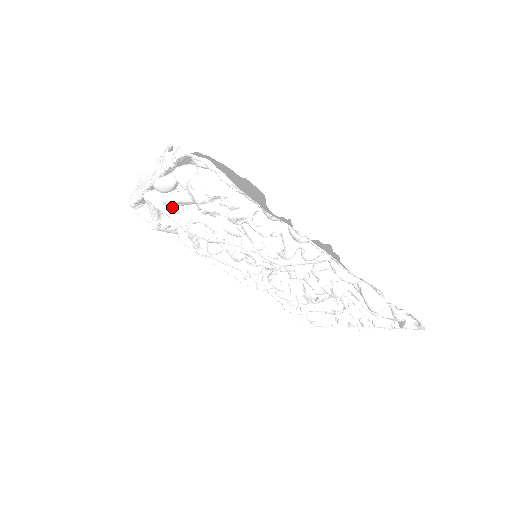
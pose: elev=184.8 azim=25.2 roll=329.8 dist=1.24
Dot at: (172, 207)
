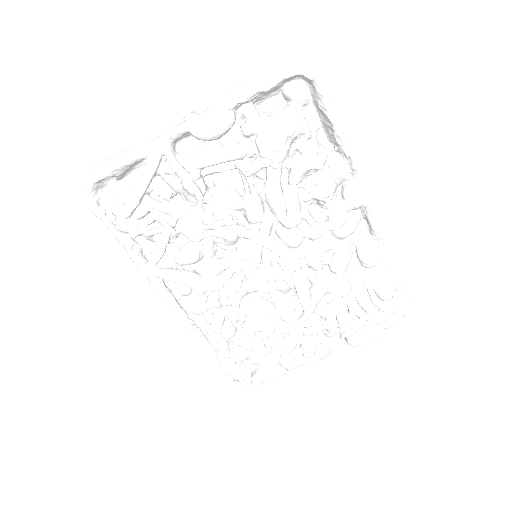
Dot at: (193, 169)
